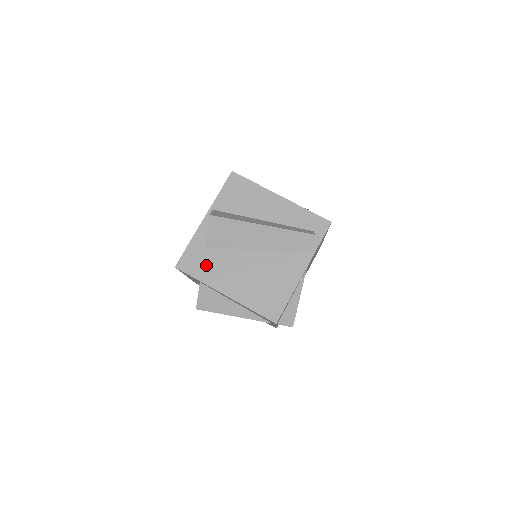
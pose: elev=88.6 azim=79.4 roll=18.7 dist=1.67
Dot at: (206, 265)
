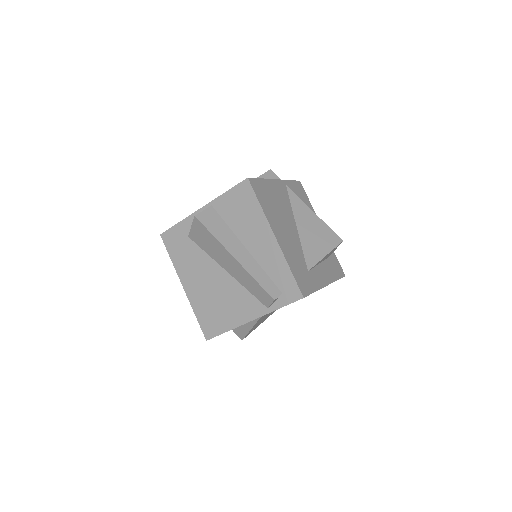
Dot at: (182, 251)
